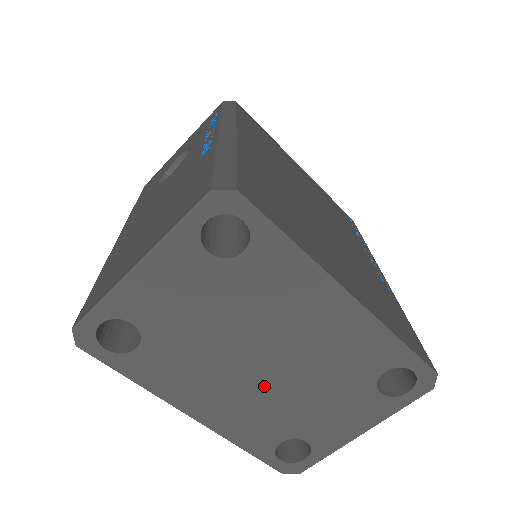
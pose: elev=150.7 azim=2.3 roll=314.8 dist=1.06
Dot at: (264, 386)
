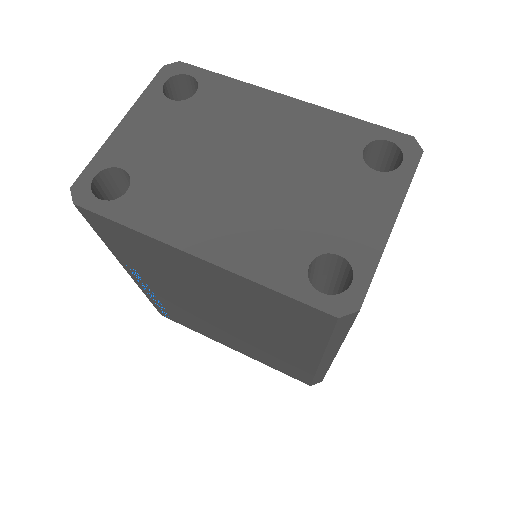
Dot at: (258, 196)
